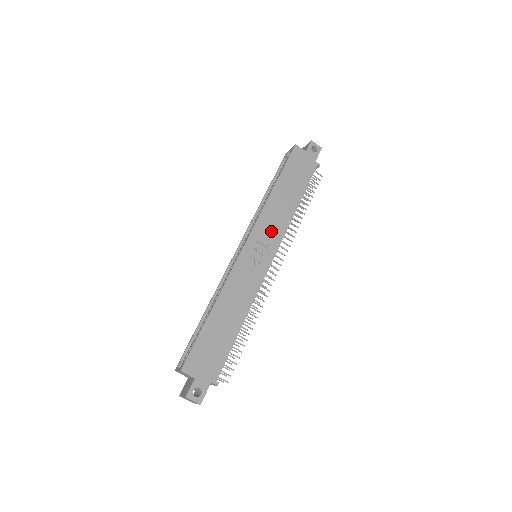
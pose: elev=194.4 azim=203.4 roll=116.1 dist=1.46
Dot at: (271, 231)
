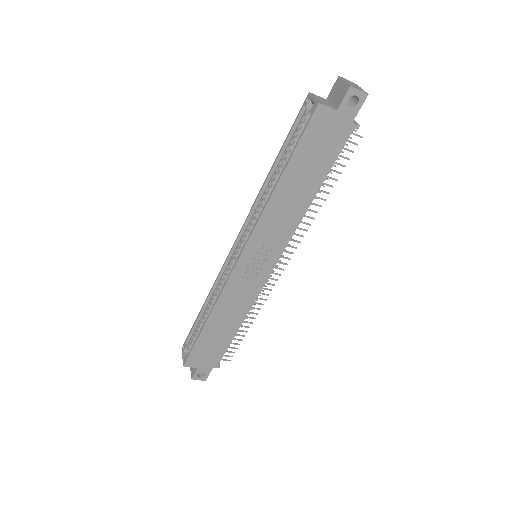
Dot at: (273, 238)
